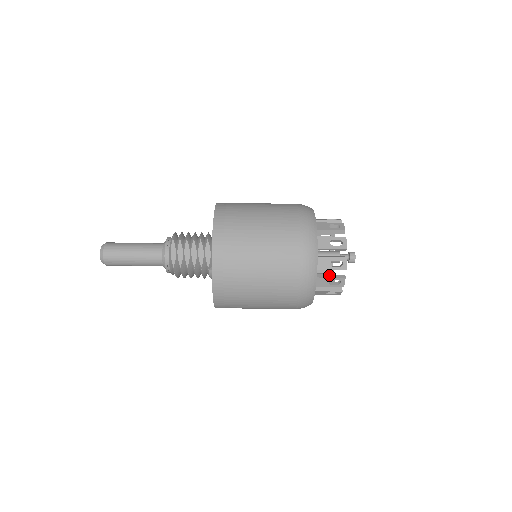
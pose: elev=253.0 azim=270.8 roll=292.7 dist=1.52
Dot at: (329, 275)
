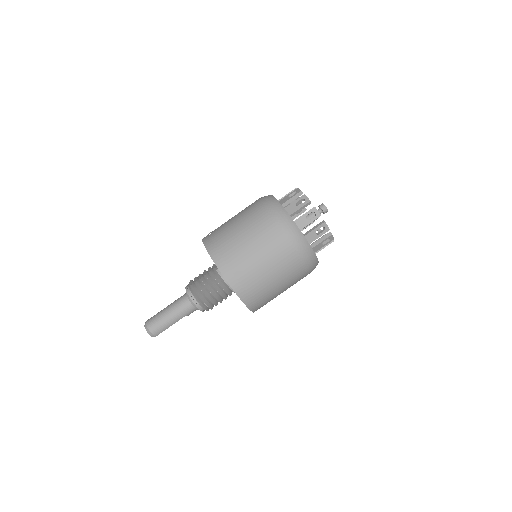
Dot at: (294, 203)
